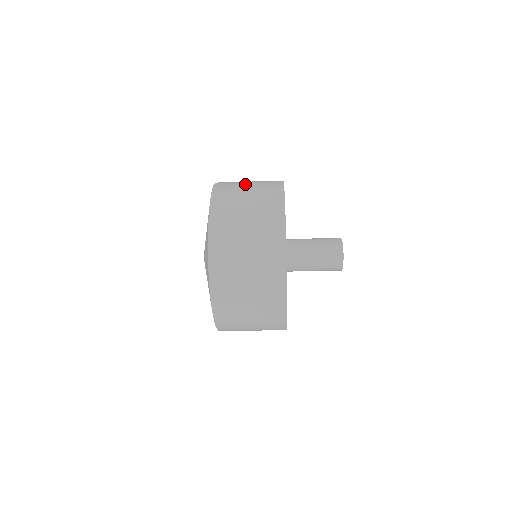
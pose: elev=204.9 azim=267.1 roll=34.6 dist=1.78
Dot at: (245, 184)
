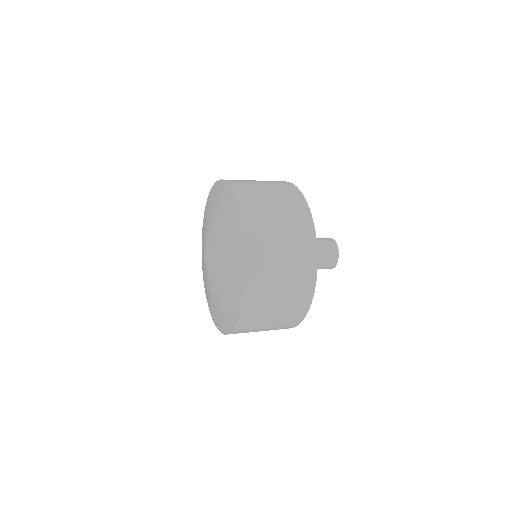
Dot at: (274, 214)
